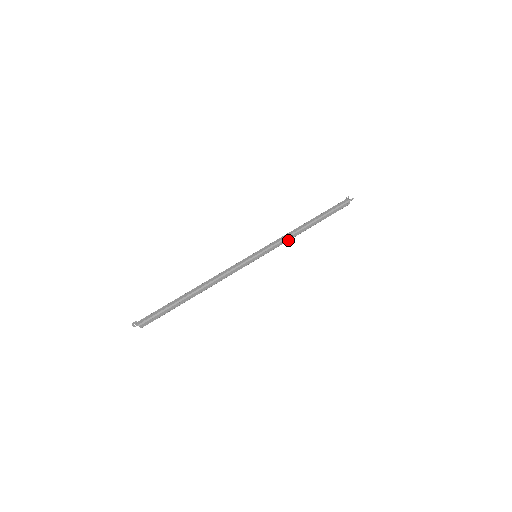
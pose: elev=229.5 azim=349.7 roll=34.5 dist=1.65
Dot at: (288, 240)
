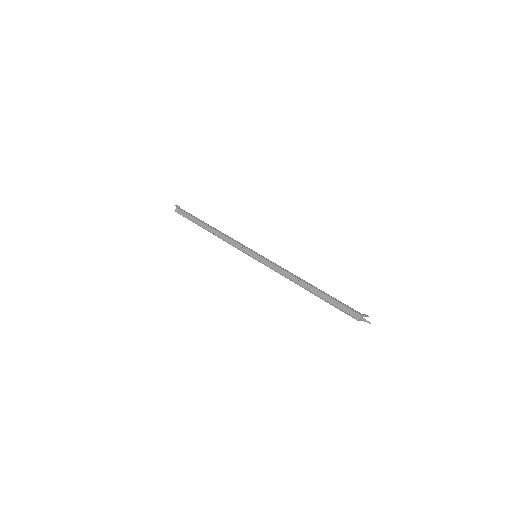
Dot at: occluded
